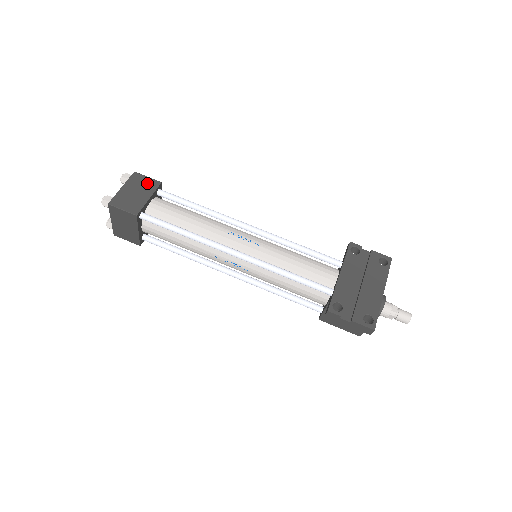
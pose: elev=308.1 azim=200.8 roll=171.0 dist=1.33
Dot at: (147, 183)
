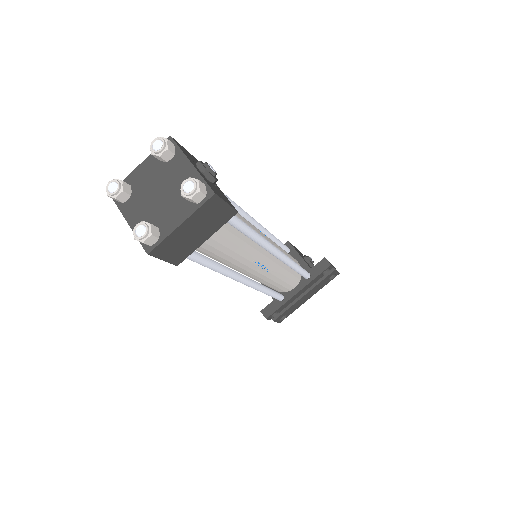
Dot at: (219, 216)
